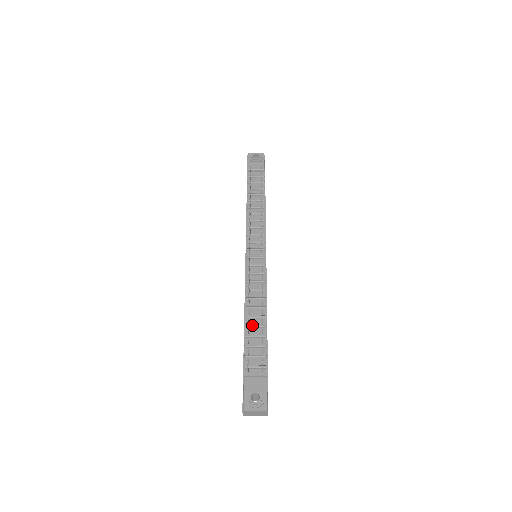
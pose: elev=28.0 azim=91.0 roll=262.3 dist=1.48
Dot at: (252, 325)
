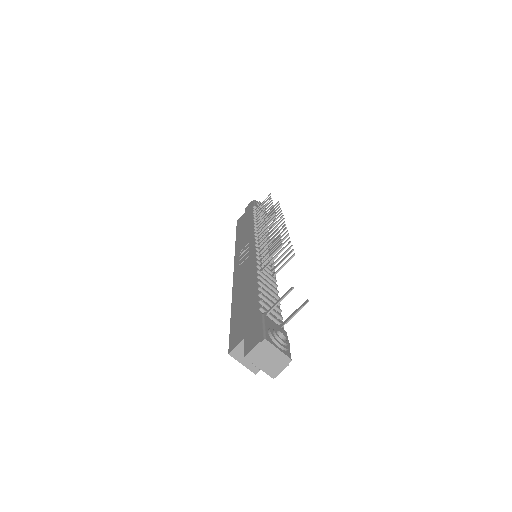
Dot at: occluded
